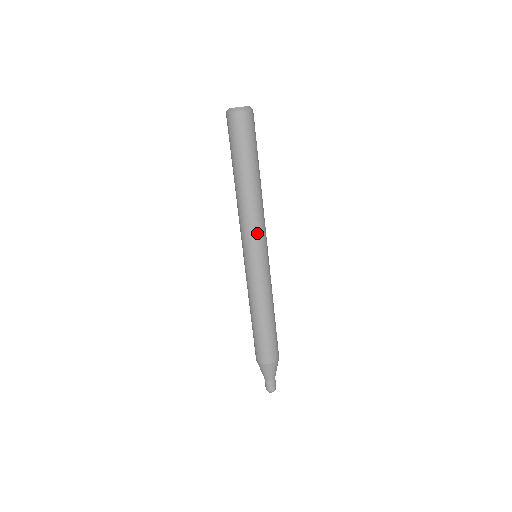
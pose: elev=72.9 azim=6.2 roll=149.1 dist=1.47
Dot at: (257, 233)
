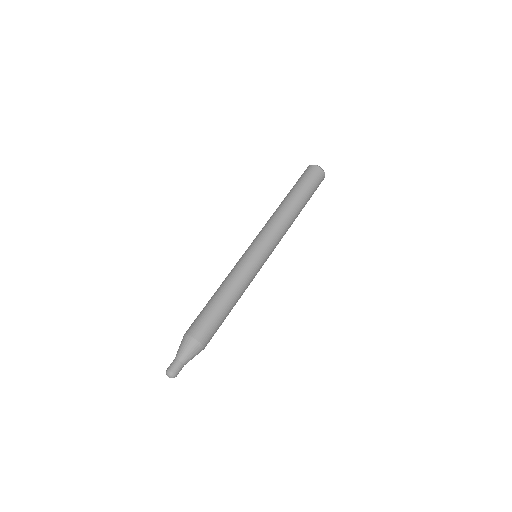
Dot at: (273, 236)
